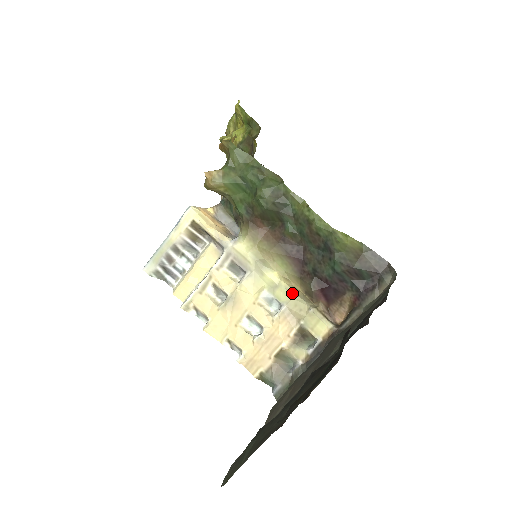
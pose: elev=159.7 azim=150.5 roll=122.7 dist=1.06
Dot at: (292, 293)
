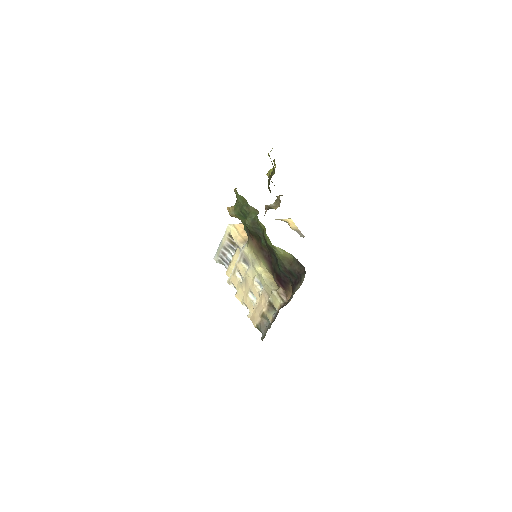
Dot at: (266, 280)
